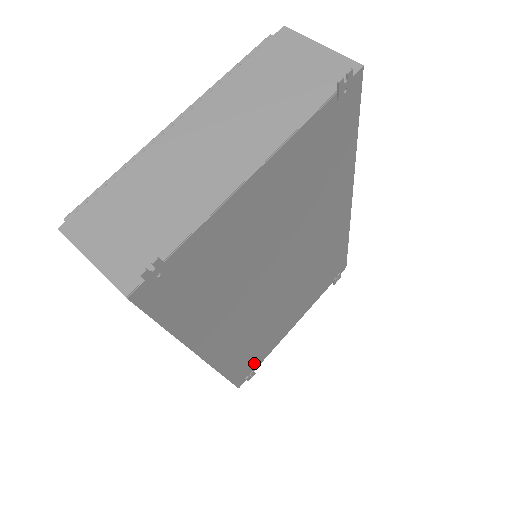
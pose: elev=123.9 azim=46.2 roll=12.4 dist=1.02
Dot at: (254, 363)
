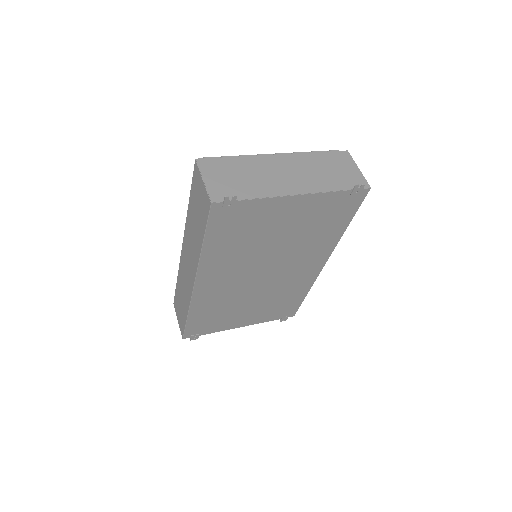
Dot at: (204, 328)
